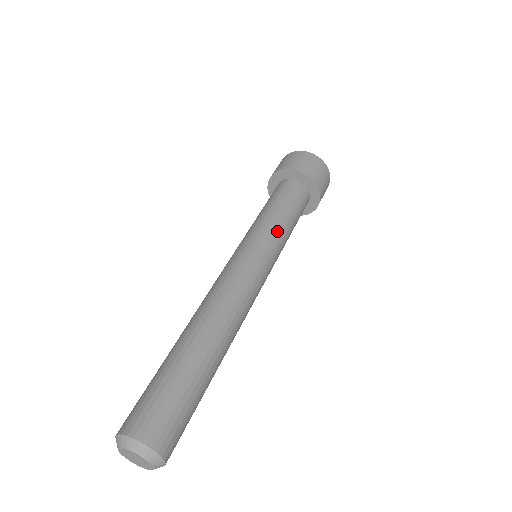
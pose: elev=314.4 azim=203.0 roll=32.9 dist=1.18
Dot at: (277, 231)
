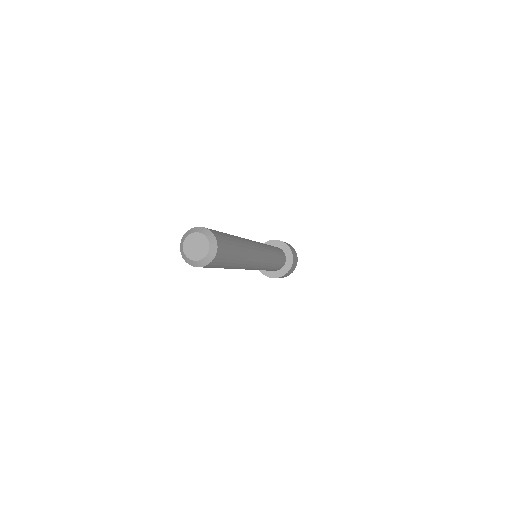
Dot at: (273, 253)
